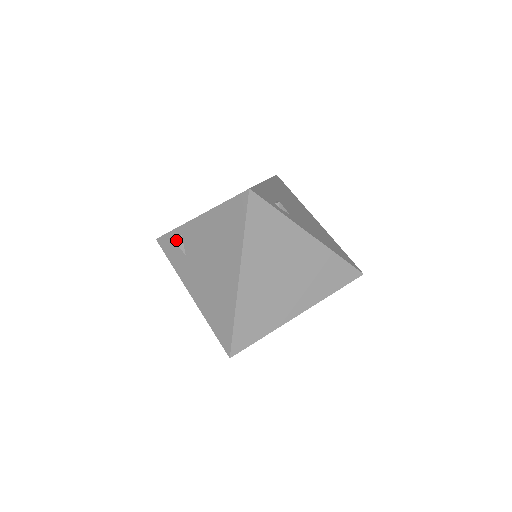
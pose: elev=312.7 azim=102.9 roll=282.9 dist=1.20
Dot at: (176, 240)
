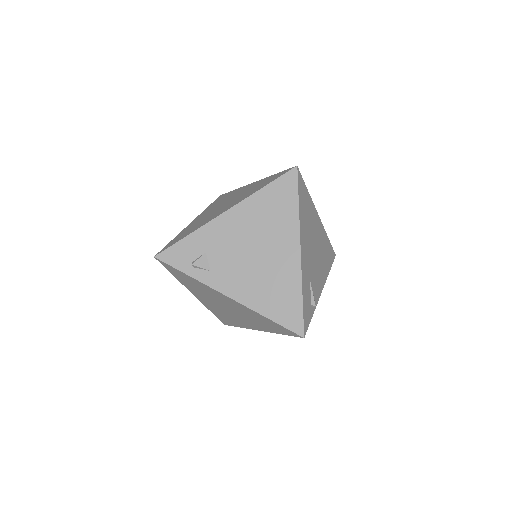
Dot at: occluded
